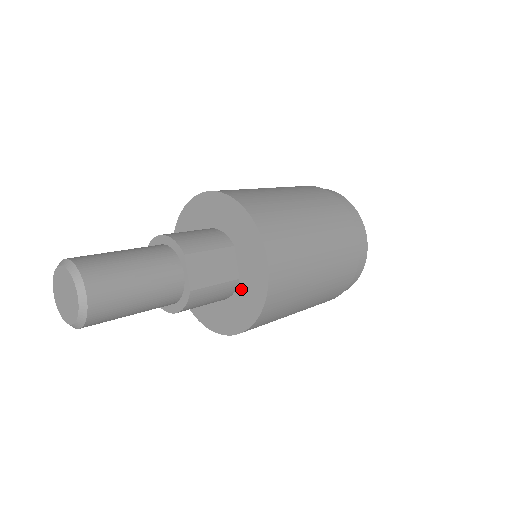
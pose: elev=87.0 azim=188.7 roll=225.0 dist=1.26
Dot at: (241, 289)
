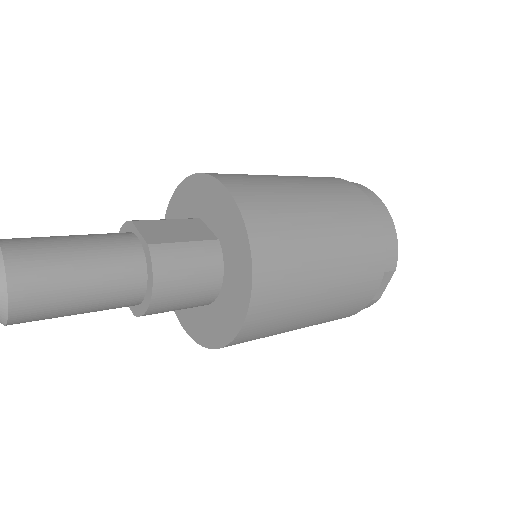
Dot at: (225, 246)
